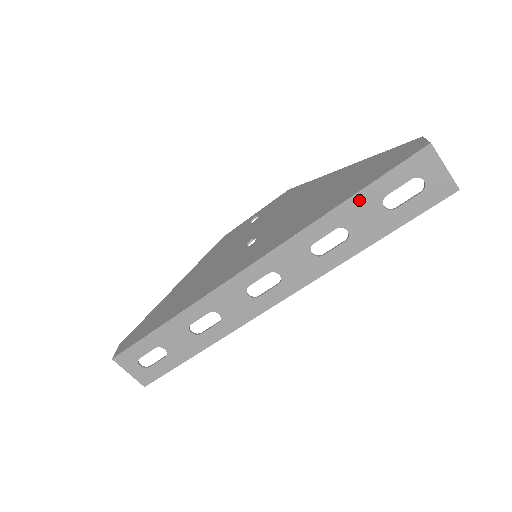
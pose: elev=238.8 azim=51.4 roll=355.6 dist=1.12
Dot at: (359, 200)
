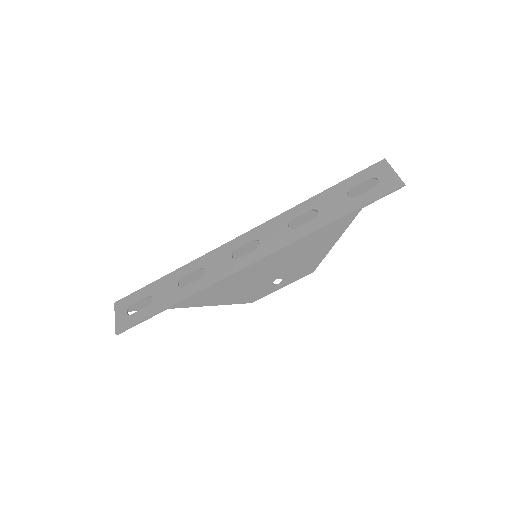
Dot at: (331, 192)
